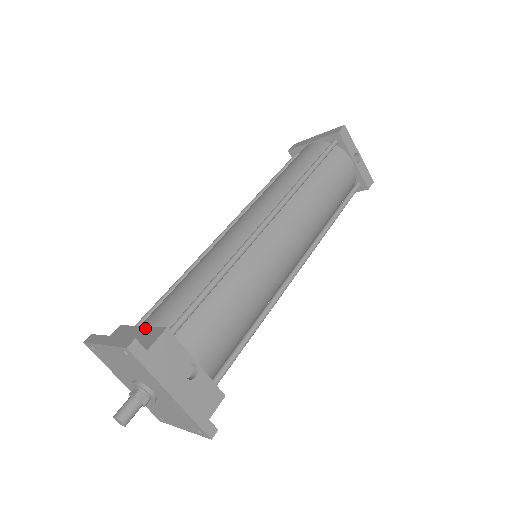
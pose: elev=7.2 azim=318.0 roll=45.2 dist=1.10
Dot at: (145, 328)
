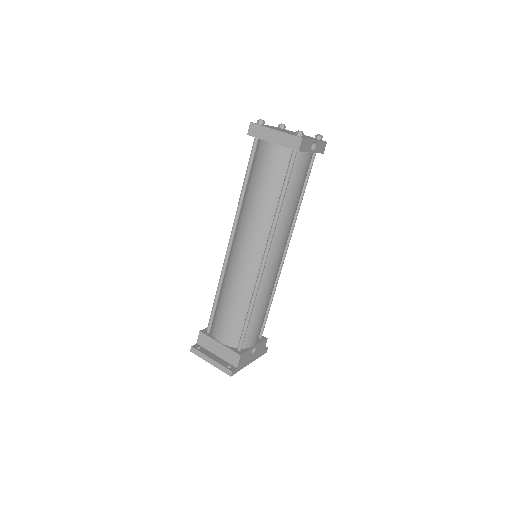
Dot at: (224, 347)
